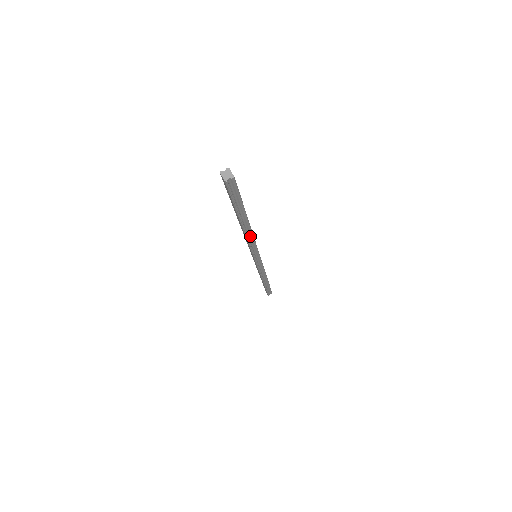
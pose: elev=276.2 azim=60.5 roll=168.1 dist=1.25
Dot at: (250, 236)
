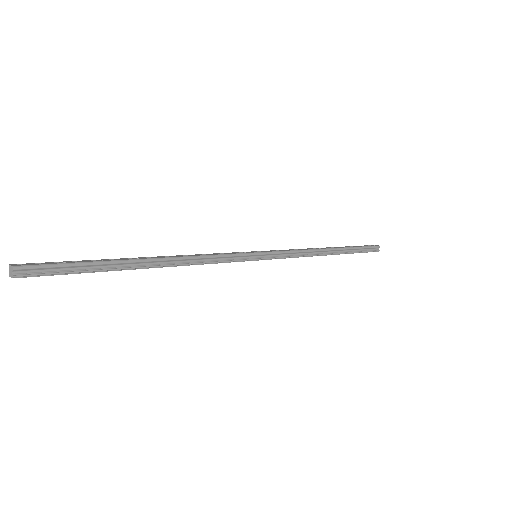
Dot at: (188, 260)
